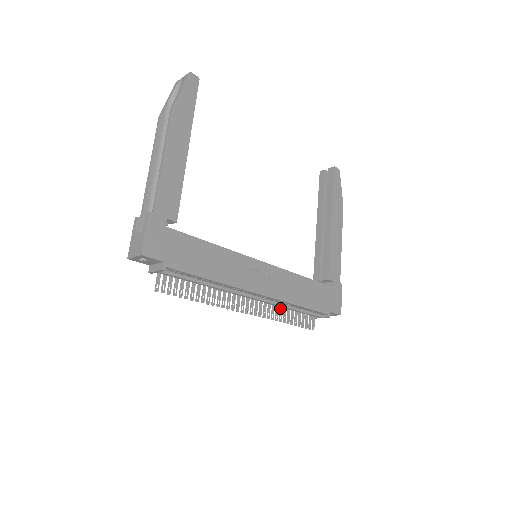
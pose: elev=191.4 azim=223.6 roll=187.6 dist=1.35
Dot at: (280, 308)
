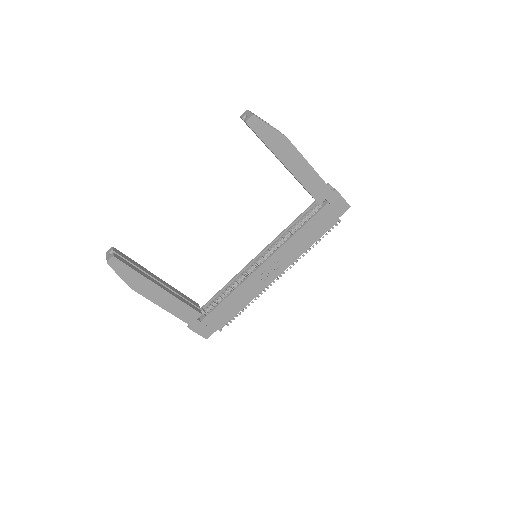
Dot at: occluded
